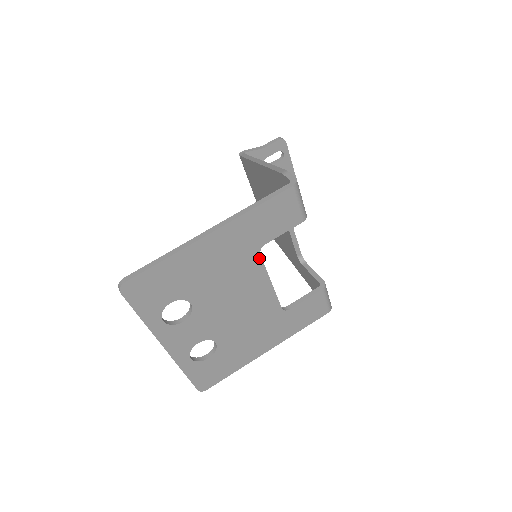
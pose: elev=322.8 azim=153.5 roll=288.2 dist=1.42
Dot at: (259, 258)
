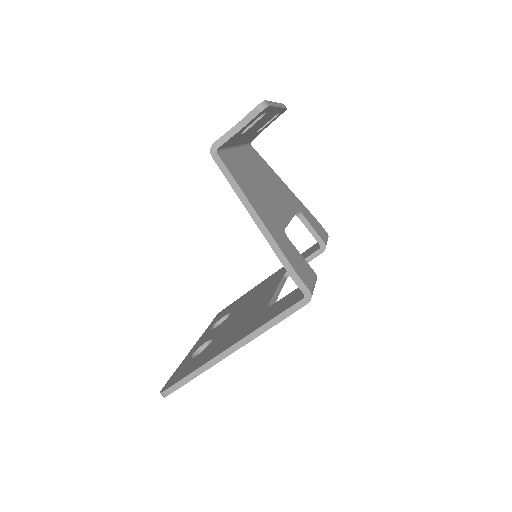
Dot at: occluded
